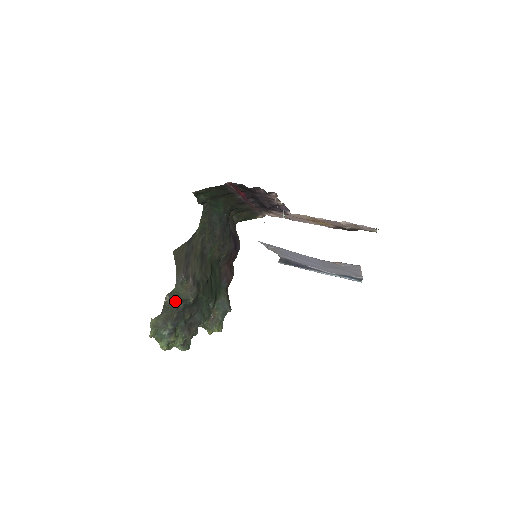
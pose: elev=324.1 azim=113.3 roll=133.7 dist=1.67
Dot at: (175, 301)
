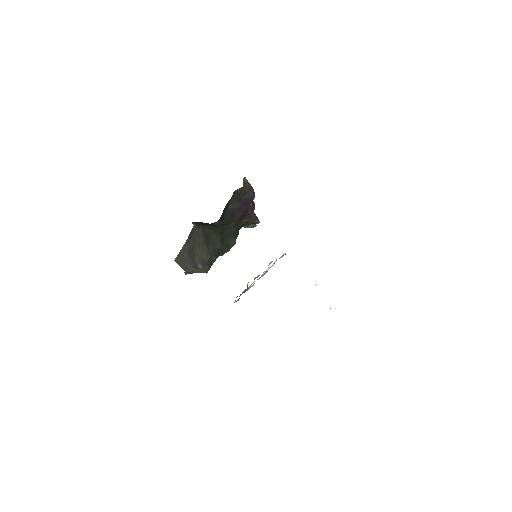
Dot at: occluded
